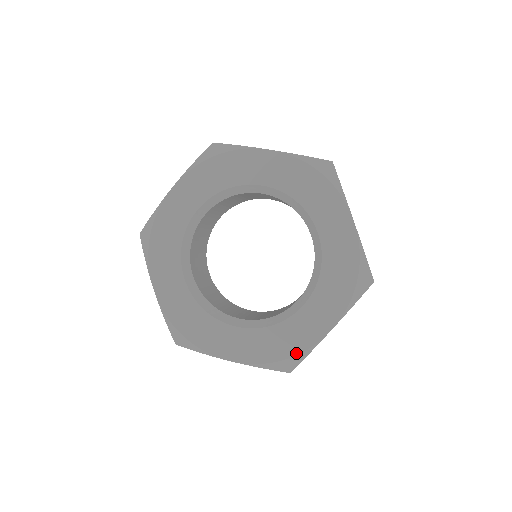
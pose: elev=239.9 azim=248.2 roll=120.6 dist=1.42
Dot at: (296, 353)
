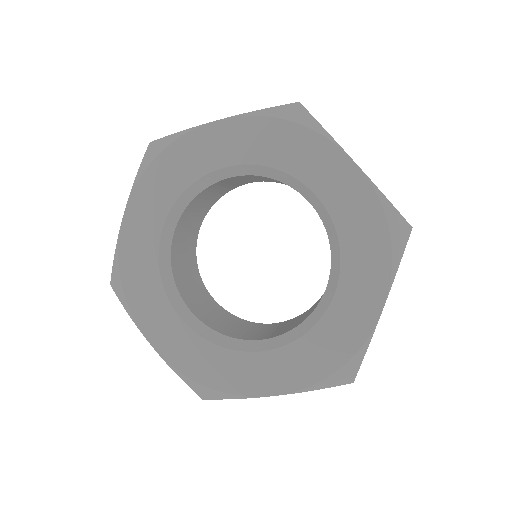
Dot at: (350, 356)
